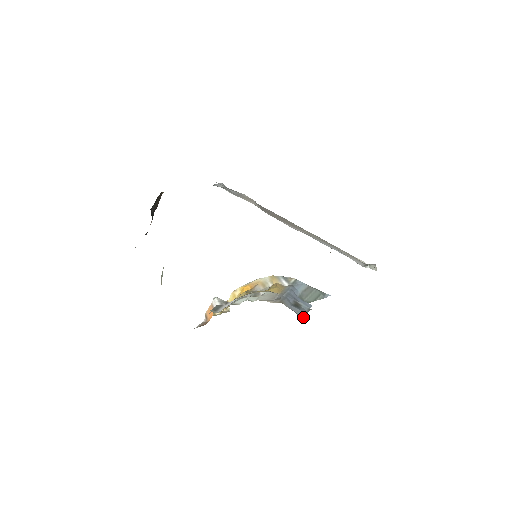
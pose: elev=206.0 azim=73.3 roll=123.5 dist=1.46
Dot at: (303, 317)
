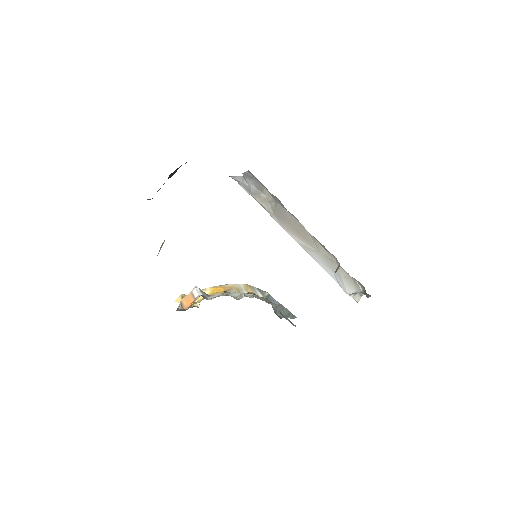
Dot at: (293, 325)
